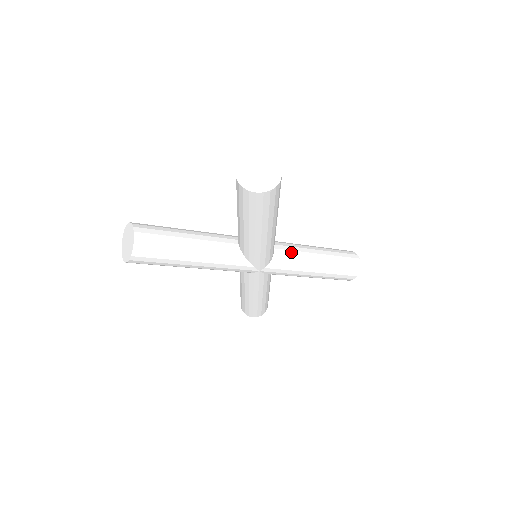
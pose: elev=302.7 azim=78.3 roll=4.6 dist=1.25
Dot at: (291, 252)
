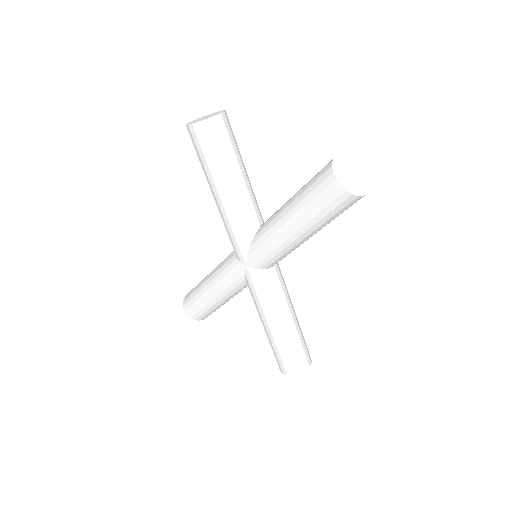
Dot at: (280, 286)
